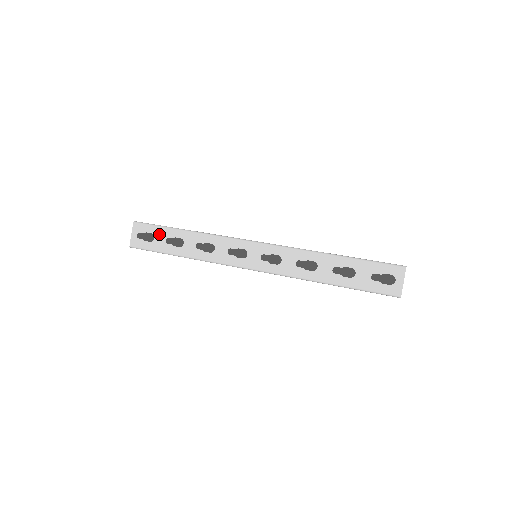
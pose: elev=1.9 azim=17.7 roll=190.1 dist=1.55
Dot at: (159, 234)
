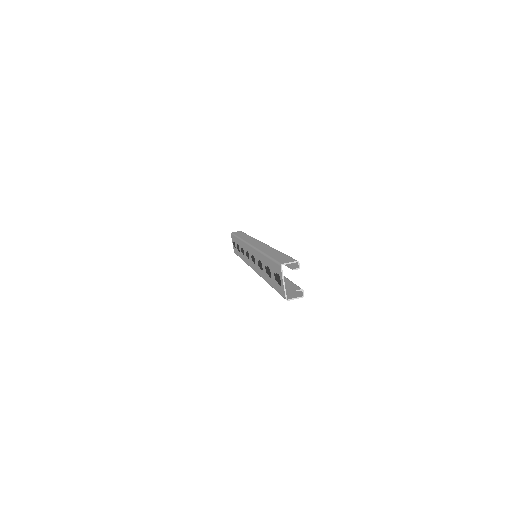
Dot at: (235, 242)
